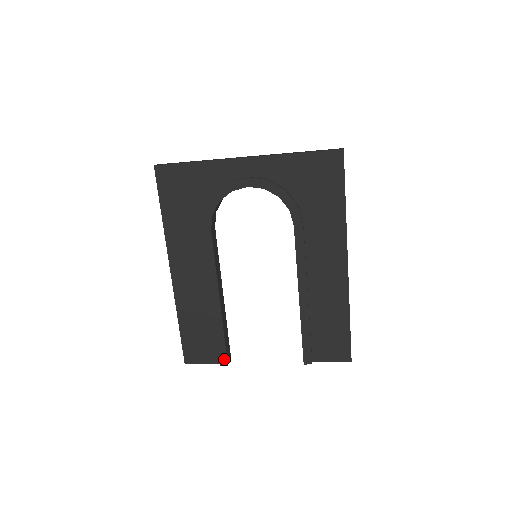
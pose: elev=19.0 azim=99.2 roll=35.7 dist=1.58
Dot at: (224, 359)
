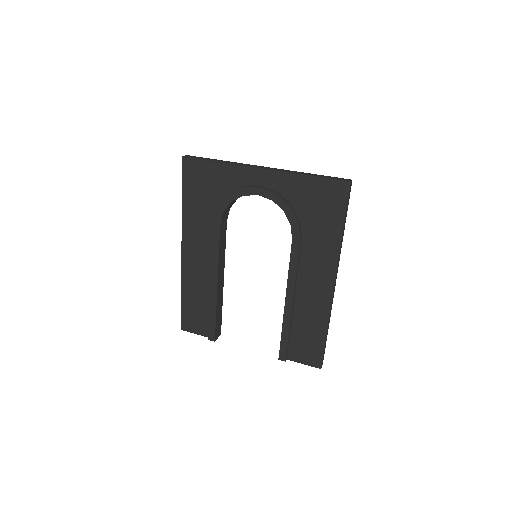
Dot at: (213, 335)
